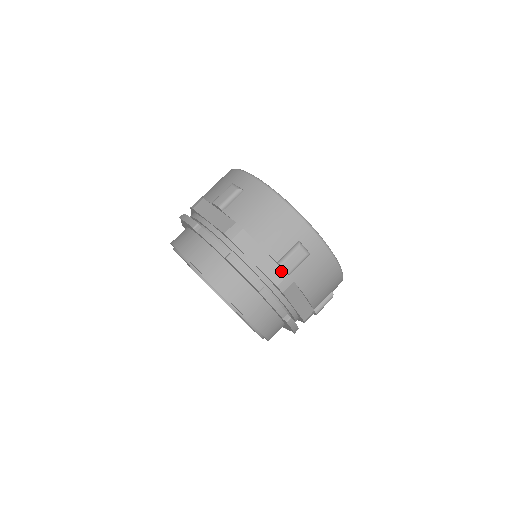
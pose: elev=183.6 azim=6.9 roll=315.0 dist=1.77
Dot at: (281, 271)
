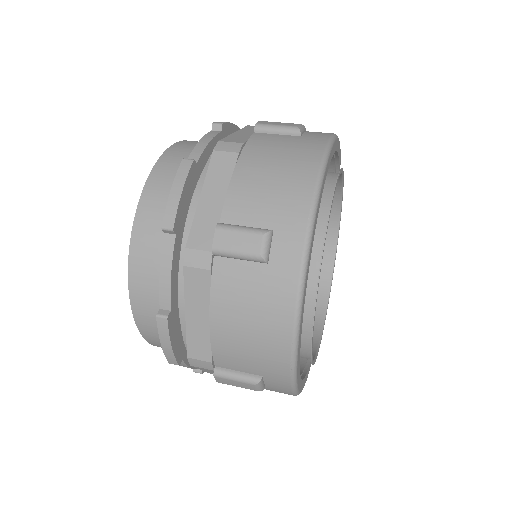
Dot at: (212, 239)
